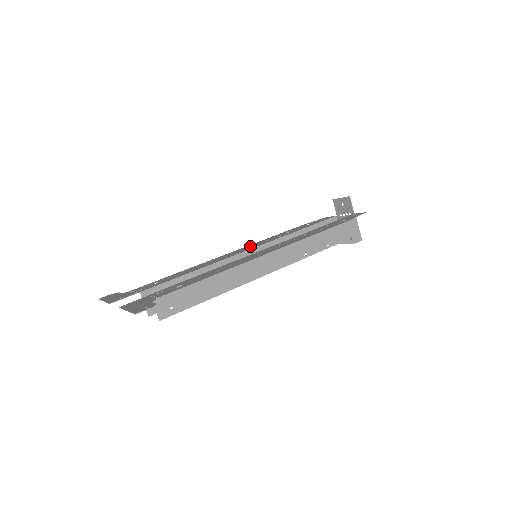
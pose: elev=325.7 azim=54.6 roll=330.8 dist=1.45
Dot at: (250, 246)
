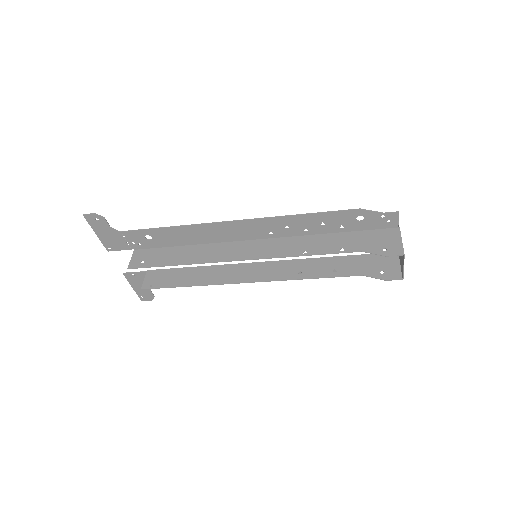
Dot at: occluded
